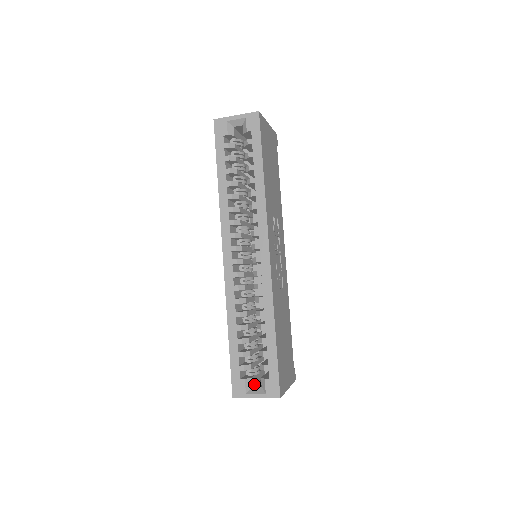
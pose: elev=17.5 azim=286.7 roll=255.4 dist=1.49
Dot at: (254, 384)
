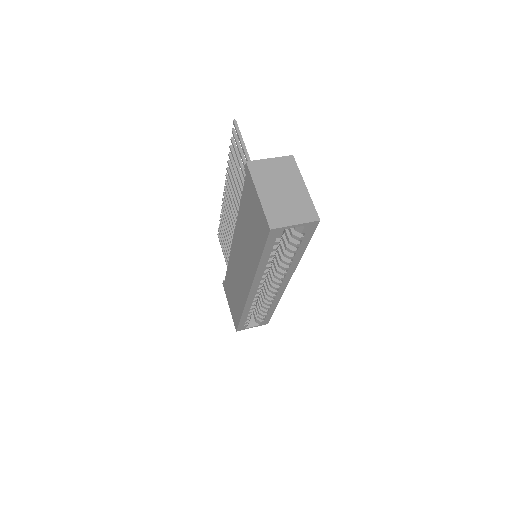
Dot at: occluded
